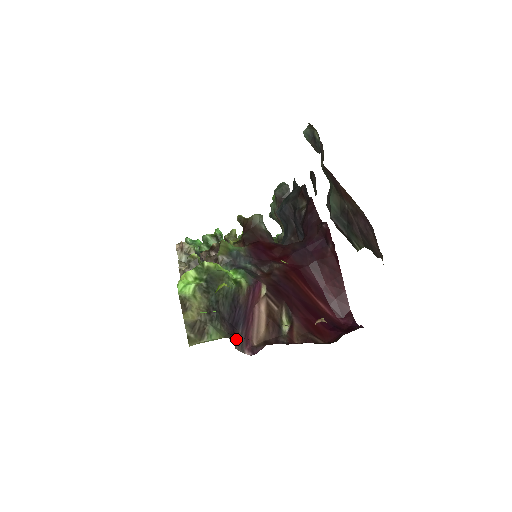
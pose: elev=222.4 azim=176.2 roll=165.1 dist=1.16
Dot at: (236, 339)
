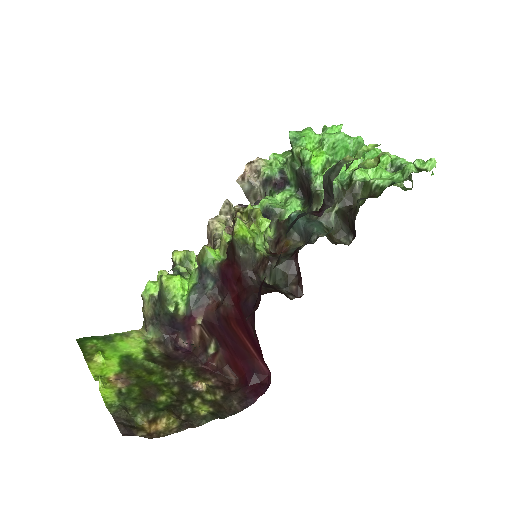
Dot at: (179, 334)
